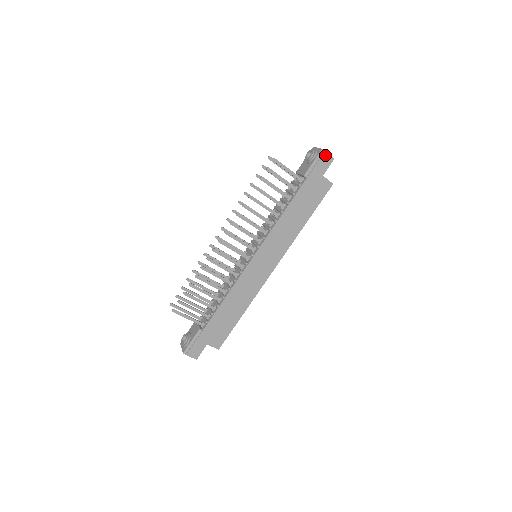
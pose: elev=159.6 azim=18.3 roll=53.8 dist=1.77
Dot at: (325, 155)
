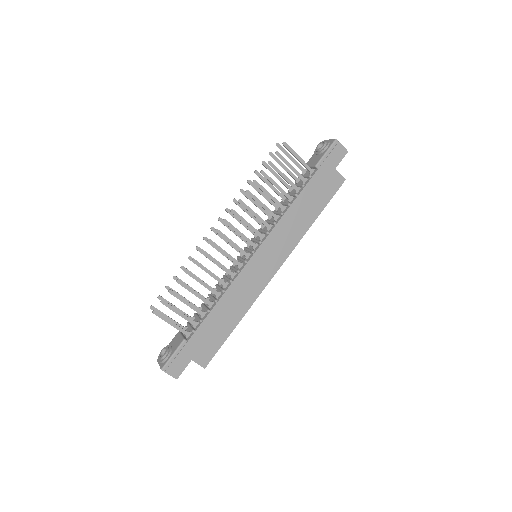
Dot at: (339, 146)
